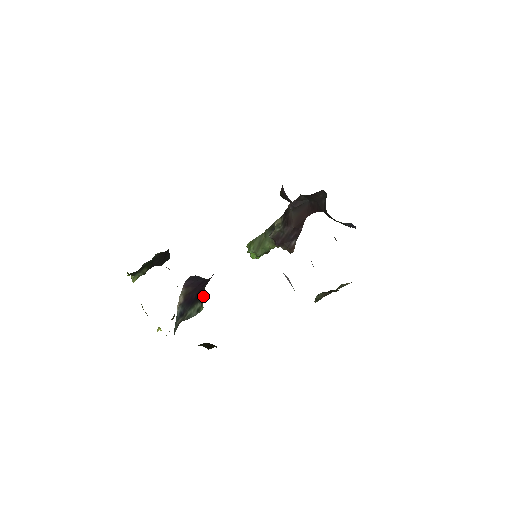
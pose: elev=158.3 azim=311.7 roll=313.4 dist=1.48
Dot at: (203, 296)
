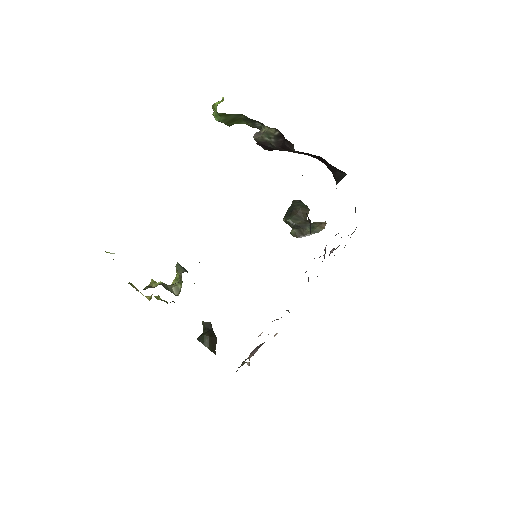
Dot at: occluded
